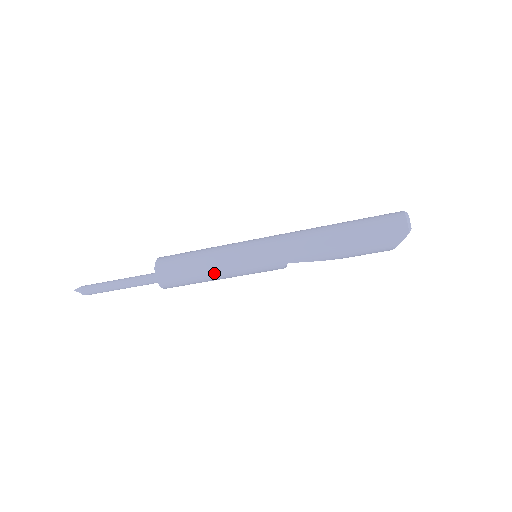
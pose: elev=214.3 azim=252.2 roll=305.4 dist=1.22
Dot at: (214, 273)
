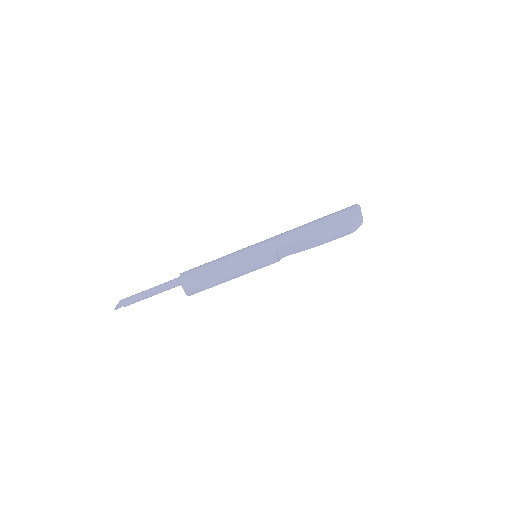
Dot at: (223, 264)
